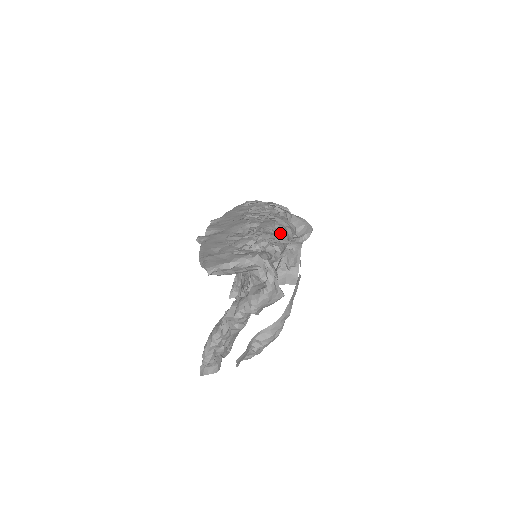
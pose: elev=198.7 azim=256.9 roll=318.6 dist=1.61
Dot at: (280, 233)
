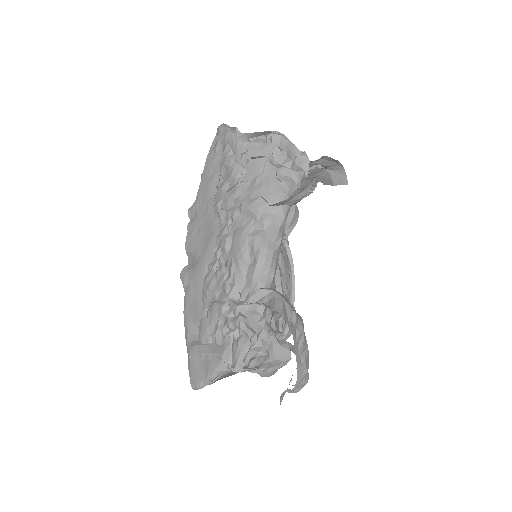
Dot at: (255, 270)
